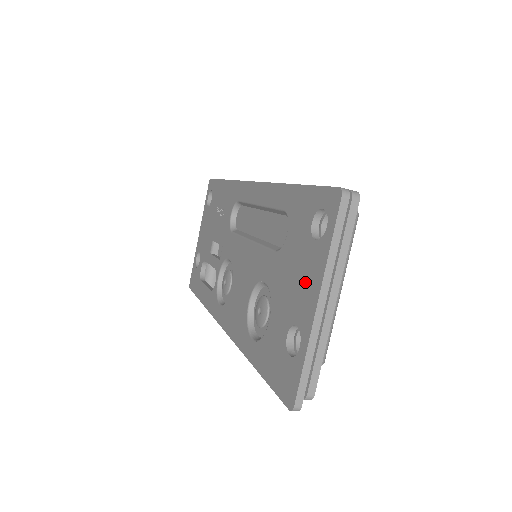
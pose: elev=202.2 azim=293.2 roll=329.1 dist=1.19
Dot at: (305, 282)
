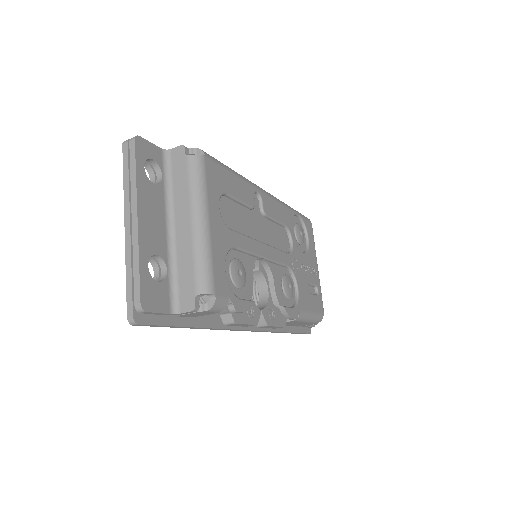
Dot at: occluded
